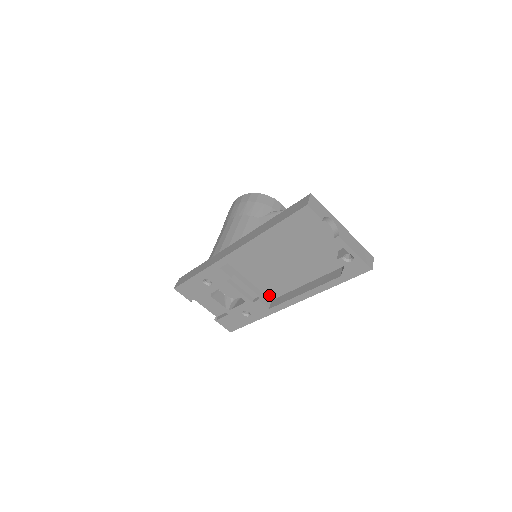
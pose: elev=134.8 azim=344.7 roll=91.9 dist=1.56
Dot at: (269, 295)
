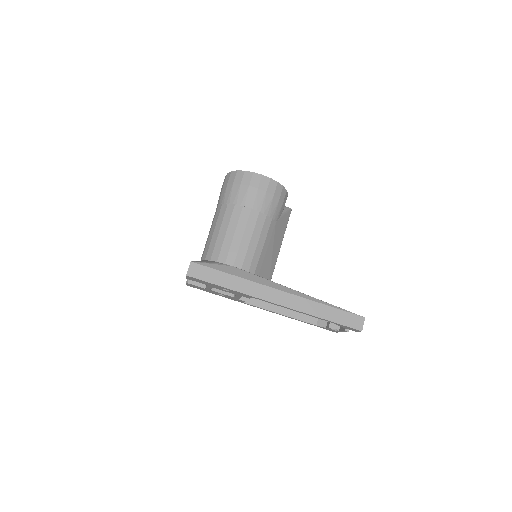
Dot at: occluded
